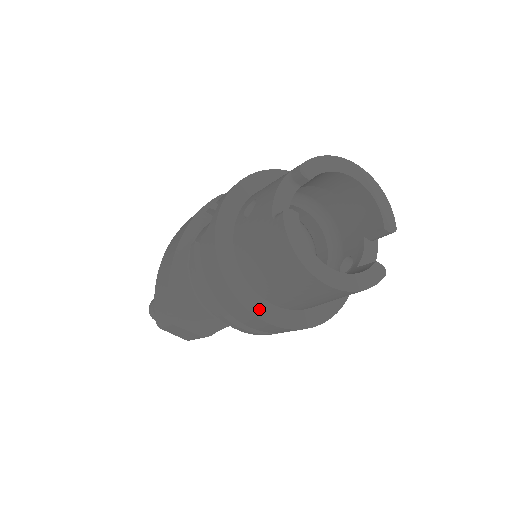
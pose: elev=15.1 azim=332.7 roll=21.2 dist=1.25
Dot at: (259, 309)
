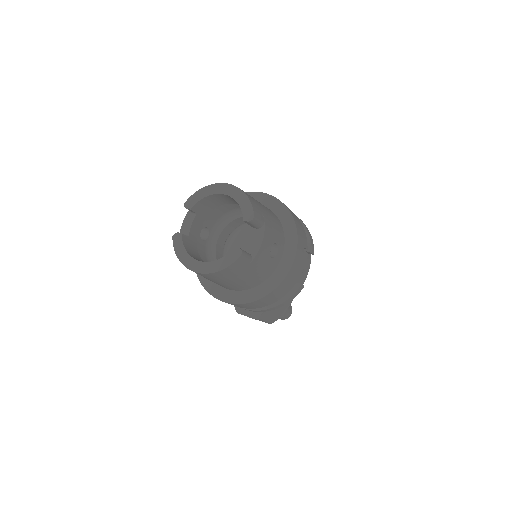
Dot at: (220, 294)
